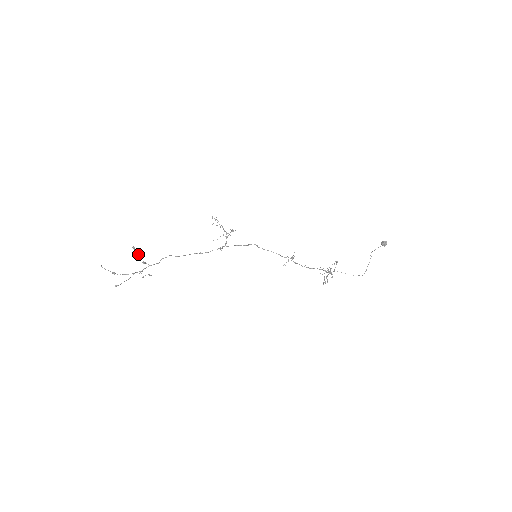
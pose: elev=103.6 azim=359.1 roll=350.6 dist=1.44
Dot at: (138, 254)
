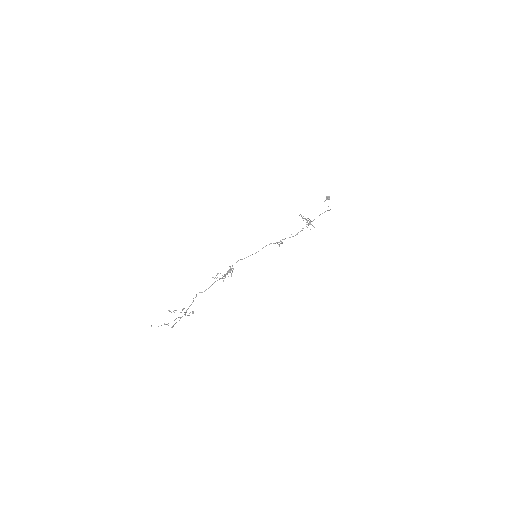
Dot at: (175, 310)
